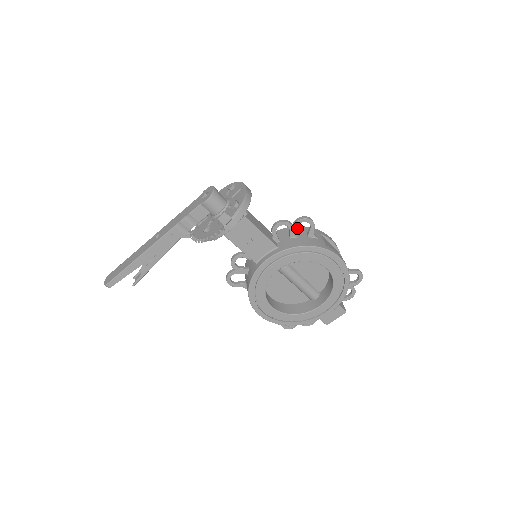
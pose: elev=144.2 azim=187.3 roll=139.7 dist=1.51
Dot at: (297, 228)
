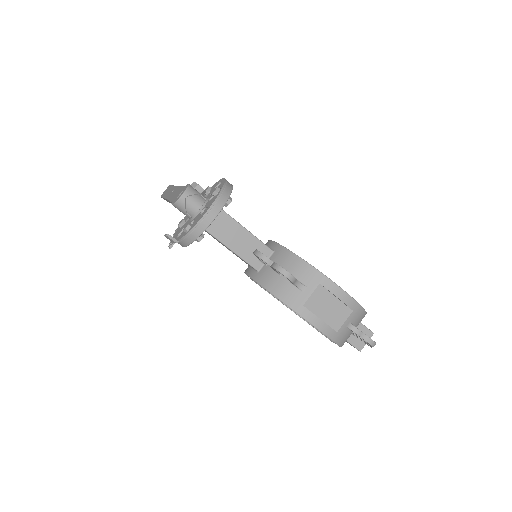
Dot at: (296, 261)
